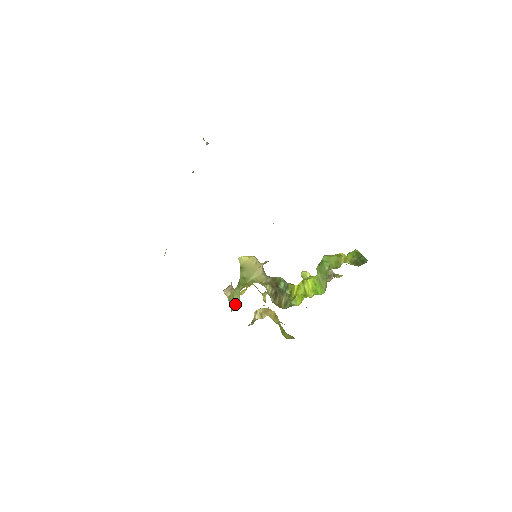
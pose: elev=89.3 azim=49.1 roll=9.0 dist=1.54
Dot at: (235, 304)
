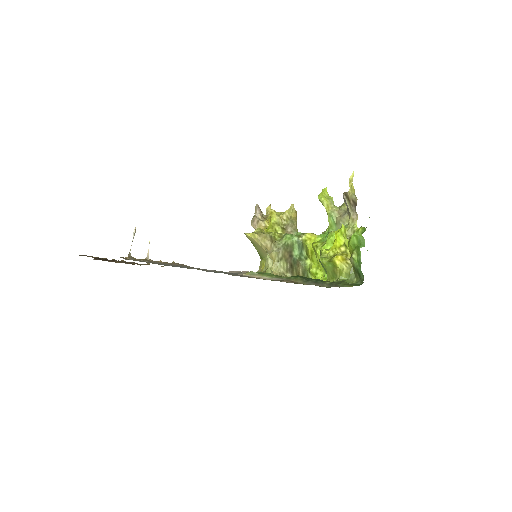
Dot at: occluded
